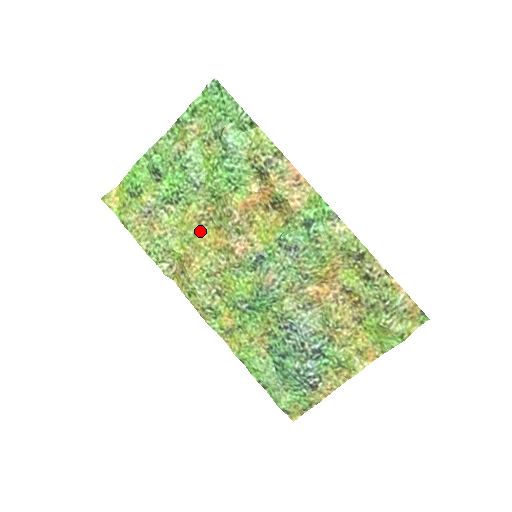
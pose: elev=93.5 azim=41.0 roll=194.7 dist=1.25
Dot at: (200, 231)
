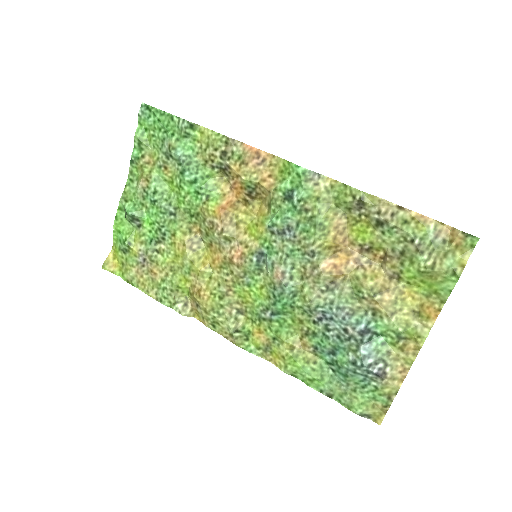
Dot at: (195, 256)
